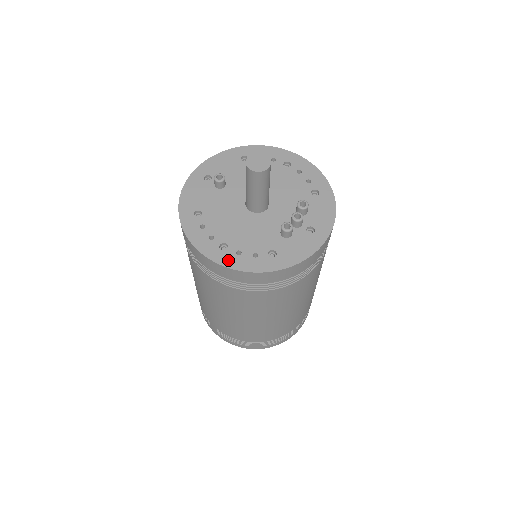
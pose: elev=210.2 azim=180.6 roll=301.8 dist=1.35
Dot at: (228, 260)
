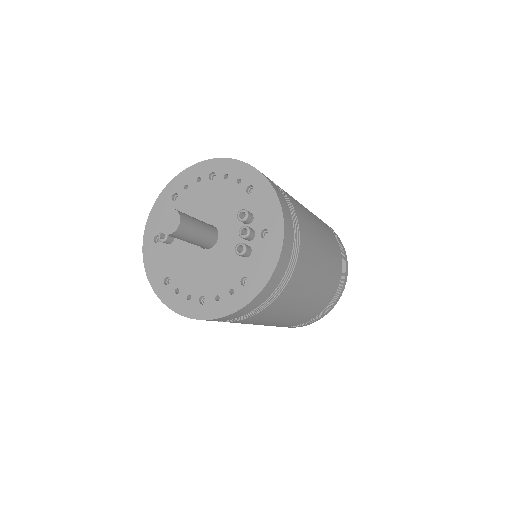
Dot at: (212, 311)
